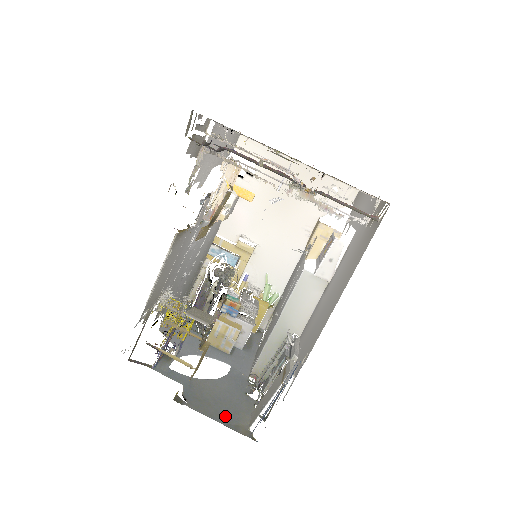
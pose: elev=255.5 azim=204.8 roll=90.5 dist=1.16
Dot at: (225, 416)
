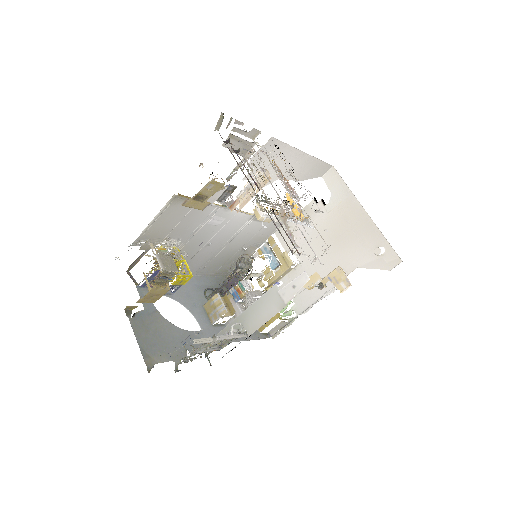
Dot at: (148, 345)
